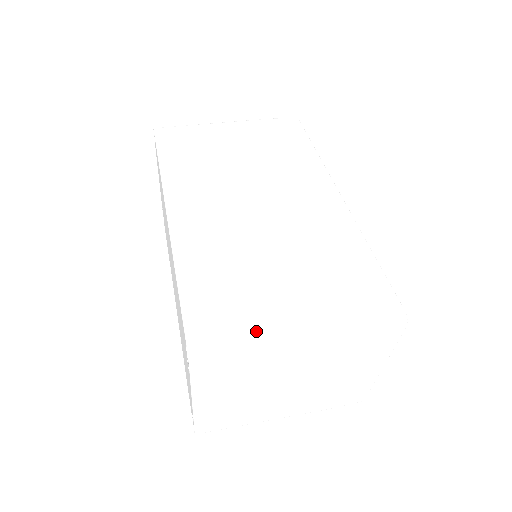
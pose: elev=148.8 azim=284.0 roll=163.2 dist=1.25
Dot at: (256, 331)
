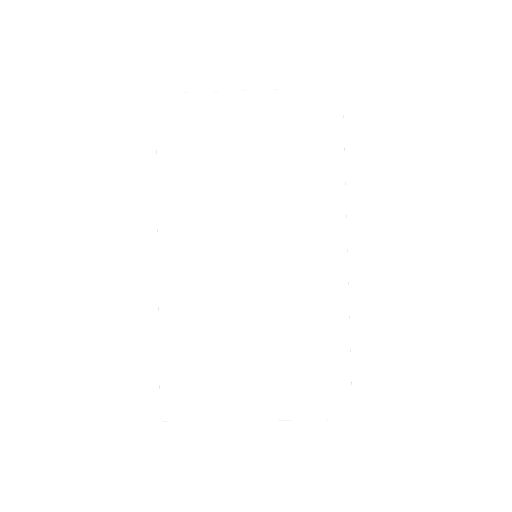
Dot at: (217, 410)
